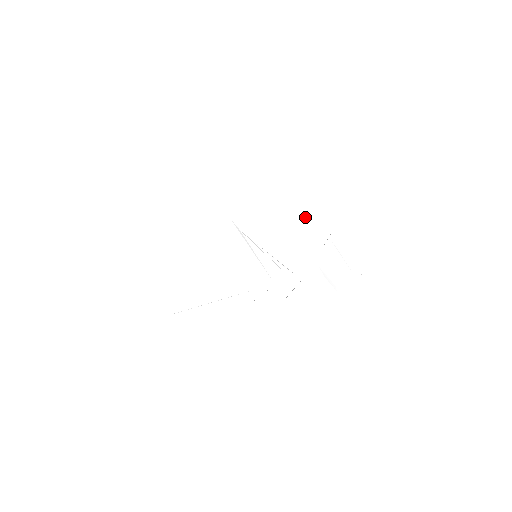
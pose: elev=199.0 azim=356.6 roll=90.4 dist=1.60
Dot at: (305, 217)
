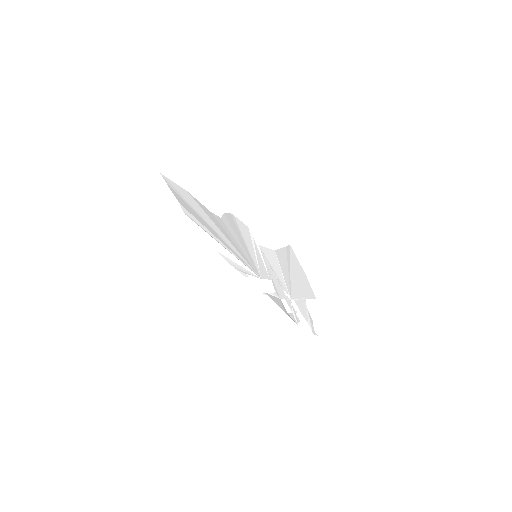
Dot at: (295, 275)
